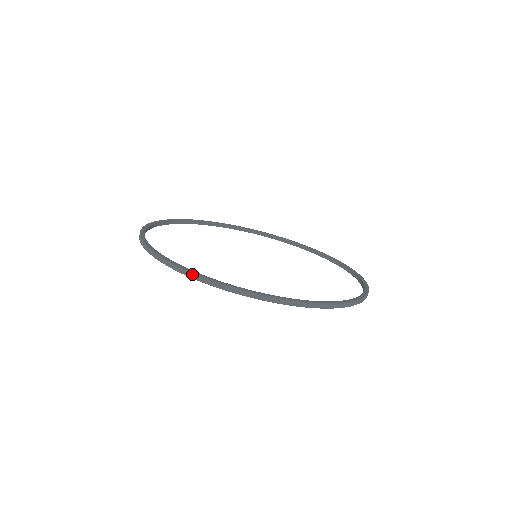
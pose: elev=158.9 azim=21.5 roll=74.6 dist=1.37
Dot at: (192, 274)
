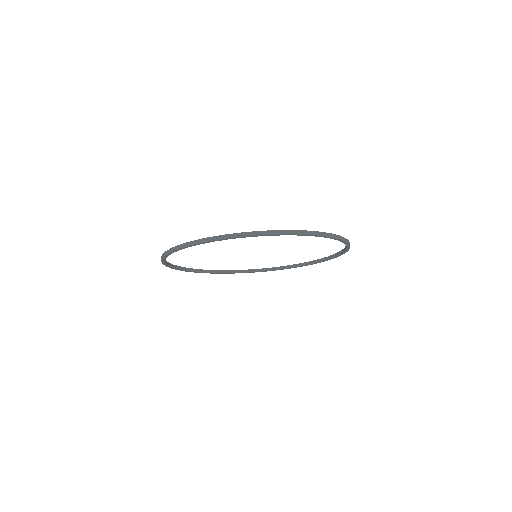
Dot at: (263, 232)
